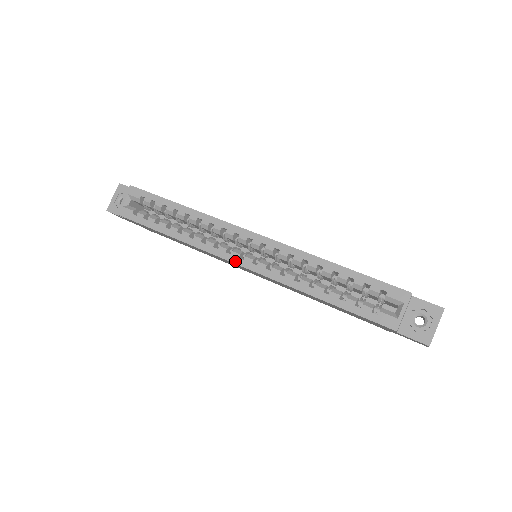
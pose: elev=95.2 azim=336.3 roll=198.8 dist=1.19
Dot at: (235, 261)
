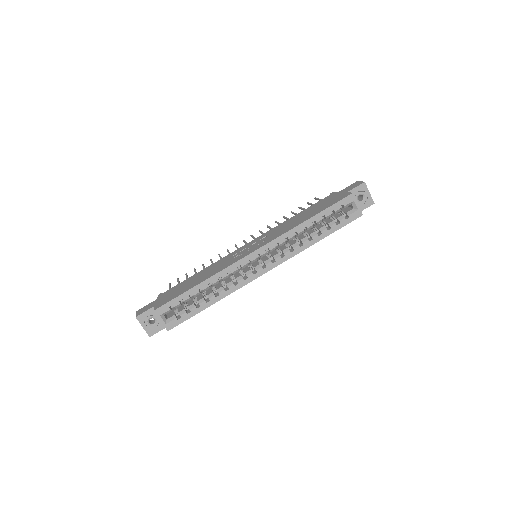
Dot at: (263, 273)
